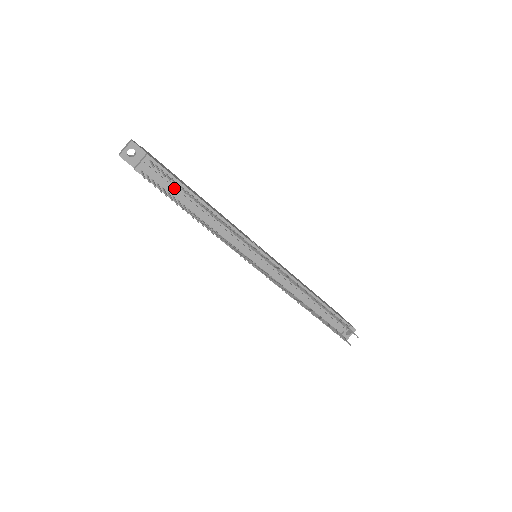
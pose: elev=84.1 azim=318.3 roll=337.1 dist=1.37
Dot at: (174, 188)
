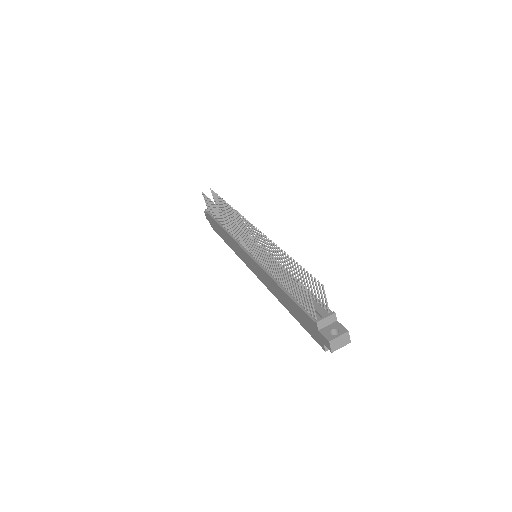
Dot at: occluded
